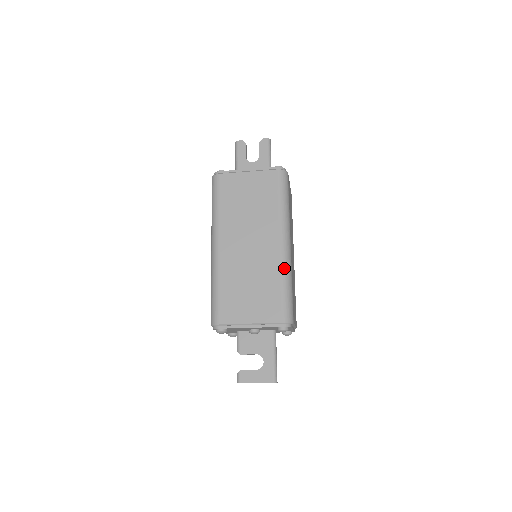
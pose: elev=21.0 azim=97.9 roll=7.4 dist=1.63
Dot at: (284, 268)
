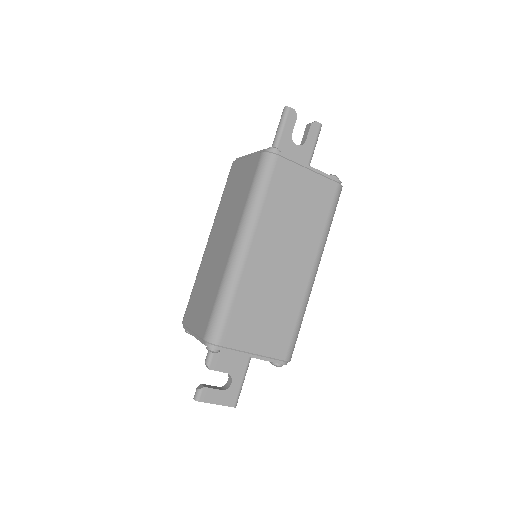
Dot at: (306, 301)
